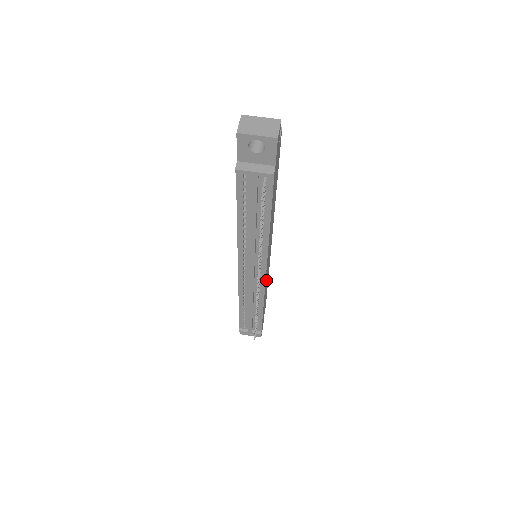
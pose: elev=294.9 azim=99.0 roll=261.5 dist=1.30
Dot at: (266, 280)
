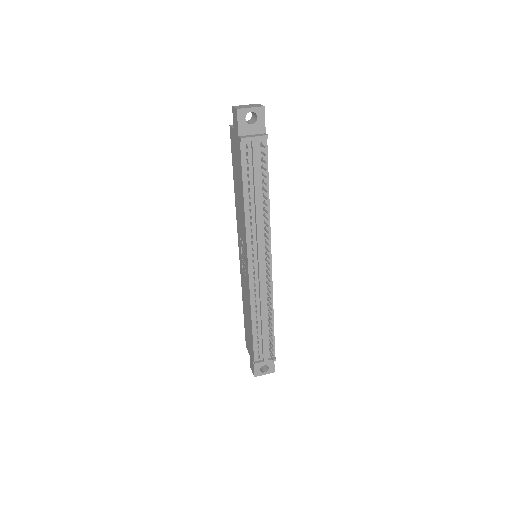
Dot at: occluded
